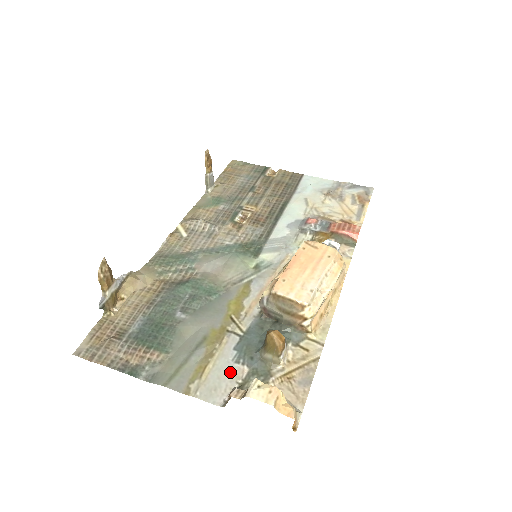
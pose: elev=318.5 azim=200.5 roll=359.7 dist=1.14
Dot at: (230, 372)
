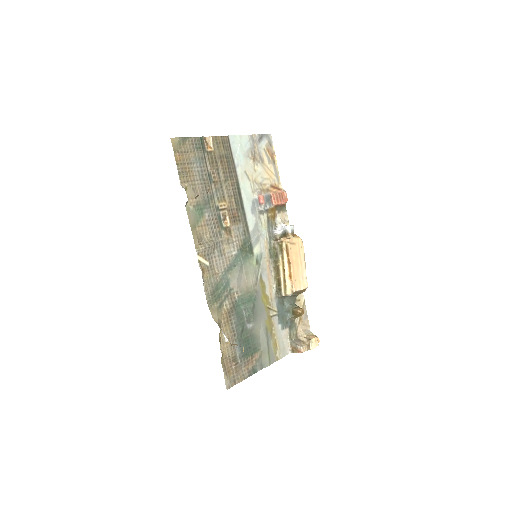
Dot at: (284, 336)
